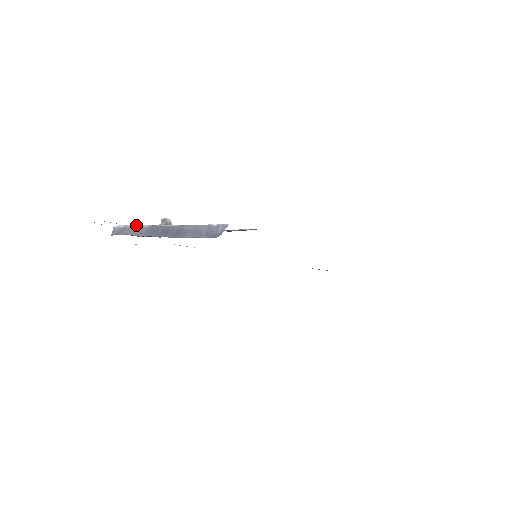
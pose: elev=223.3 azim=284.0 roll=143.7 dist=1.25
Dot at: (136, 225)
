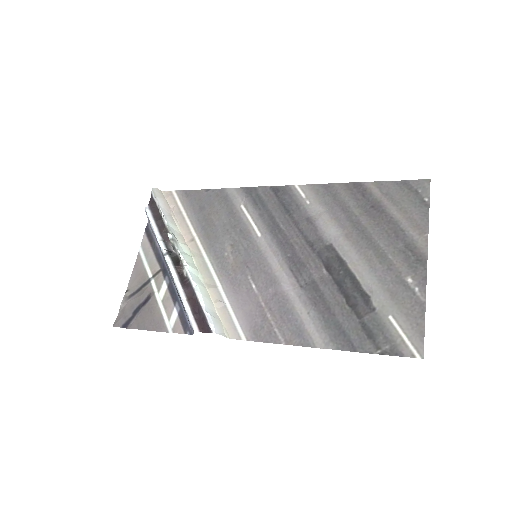
Dot at: (155, 234)
